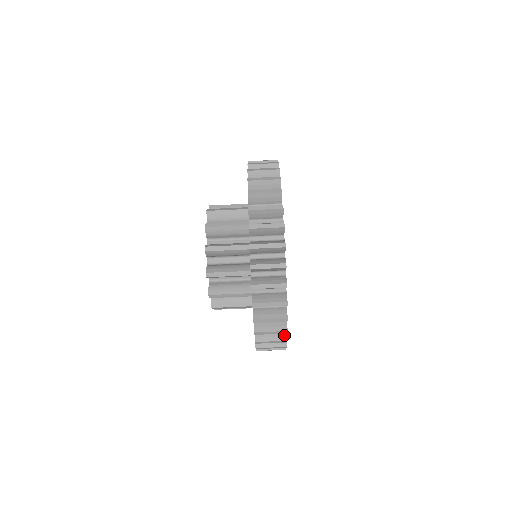
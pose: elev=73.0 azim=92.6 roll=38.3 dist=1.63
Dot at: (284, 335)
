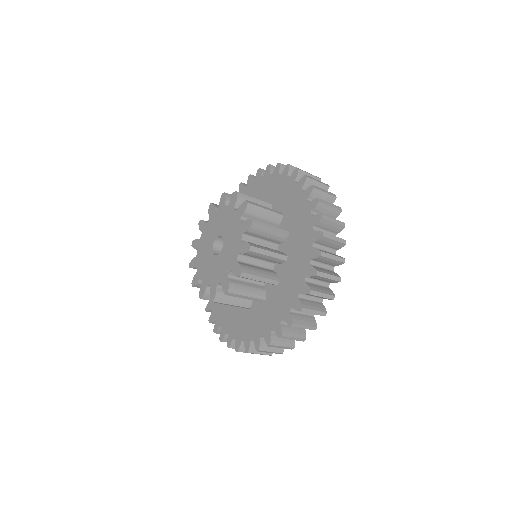
Dot at: occluded
